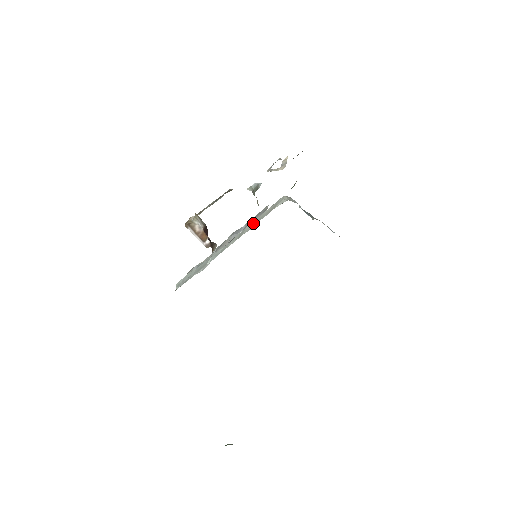
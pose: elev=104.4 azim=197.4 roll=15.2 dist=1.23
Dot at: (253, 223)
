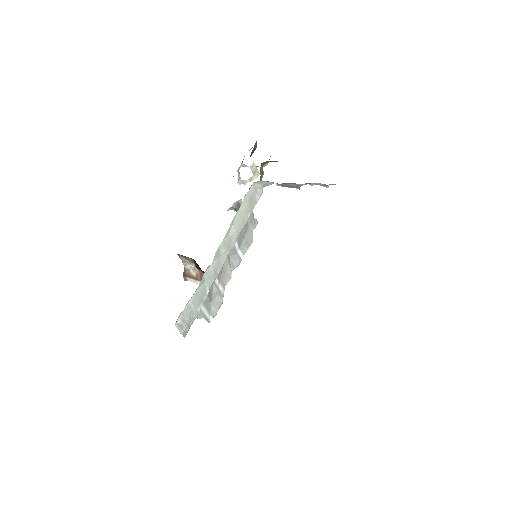
Dot at: (235, 227)
